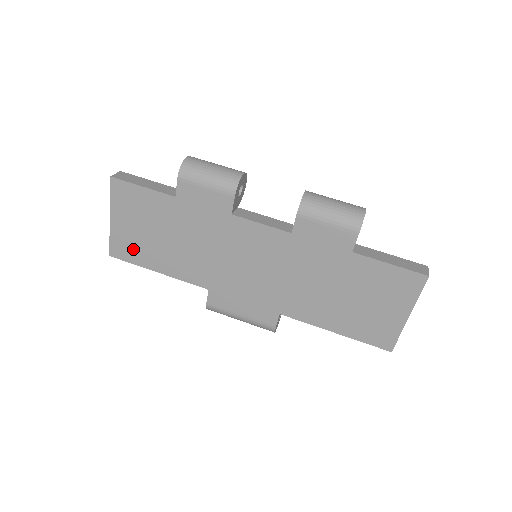
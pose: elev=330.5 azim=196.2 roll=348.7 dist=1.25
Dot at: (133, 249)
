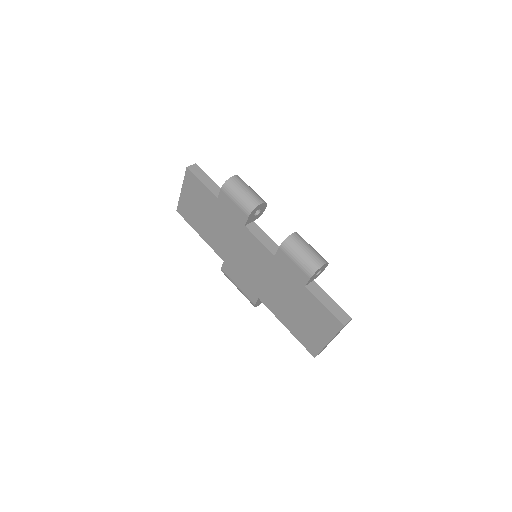
Dot at: (189, 214)
